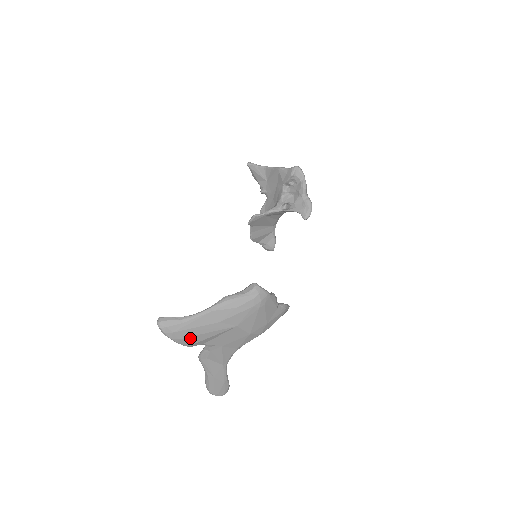
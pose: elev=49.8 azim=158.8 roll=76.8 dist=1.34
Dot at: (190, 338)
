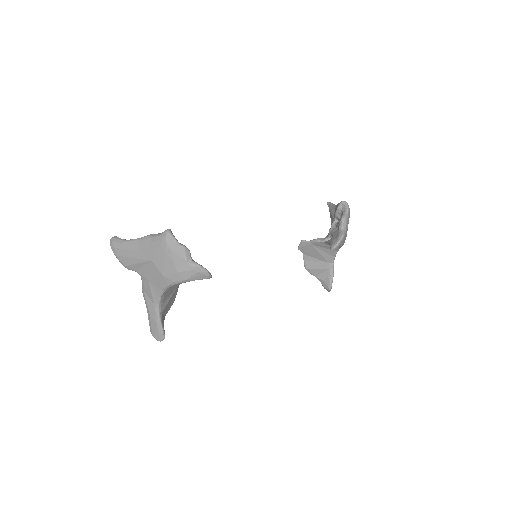
Dot at: (124, 258)
